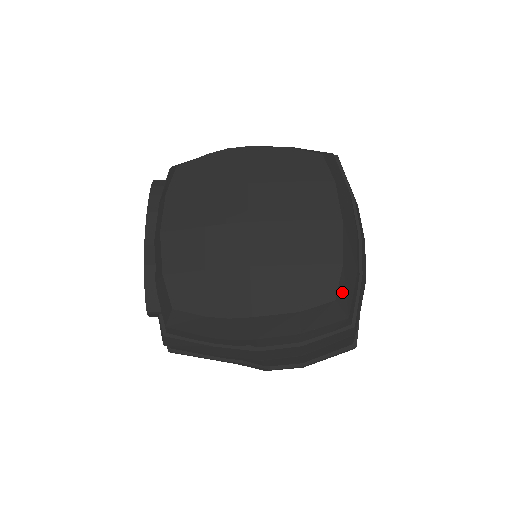
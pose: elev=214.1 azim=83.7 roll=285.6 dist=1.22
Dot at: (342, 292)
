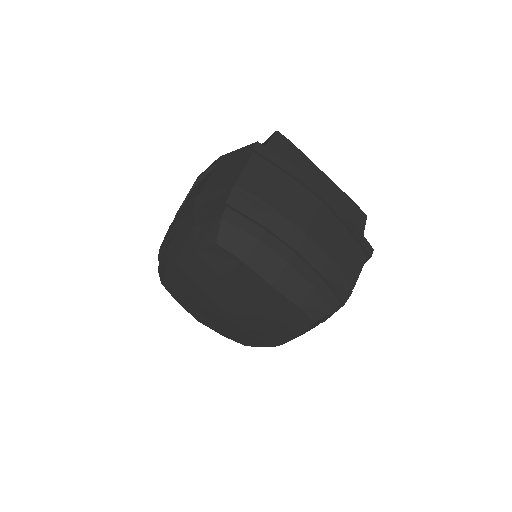
Dot at: (314, 314)
